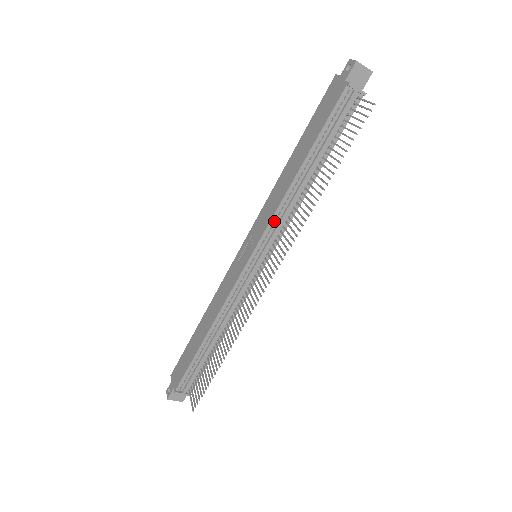
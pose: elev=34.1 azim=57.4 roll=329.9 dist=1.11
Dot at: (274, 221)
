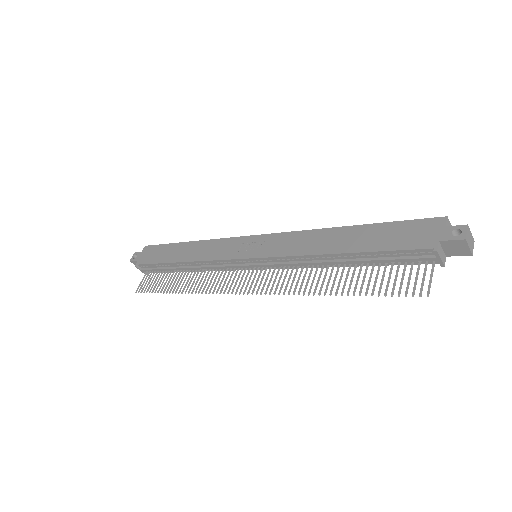
Dot at: (285, 258)
